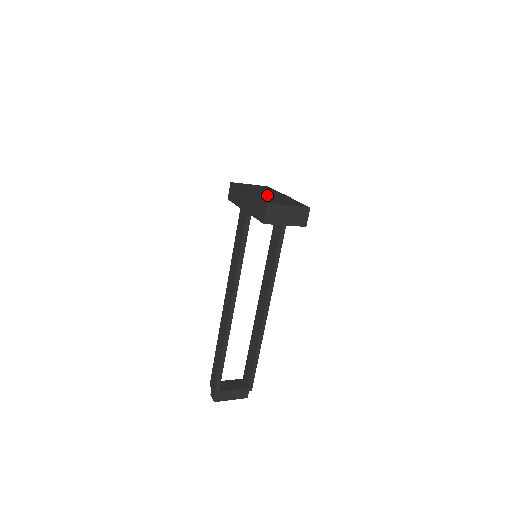
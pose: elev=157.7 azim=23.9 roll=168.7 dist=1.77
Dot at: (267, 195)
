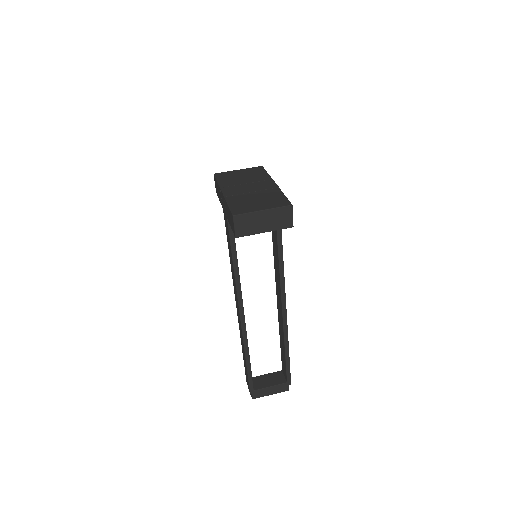
Dot at: (245, 192)
